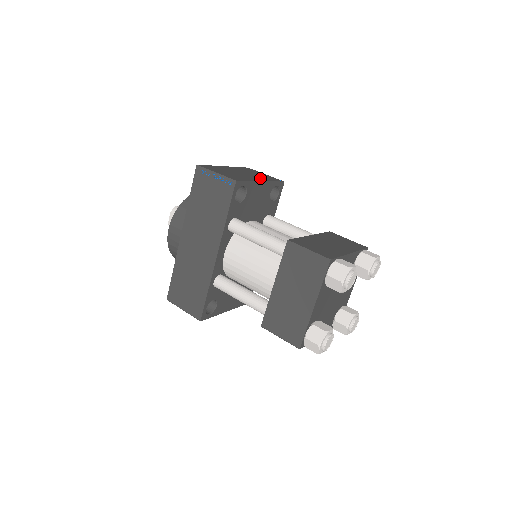
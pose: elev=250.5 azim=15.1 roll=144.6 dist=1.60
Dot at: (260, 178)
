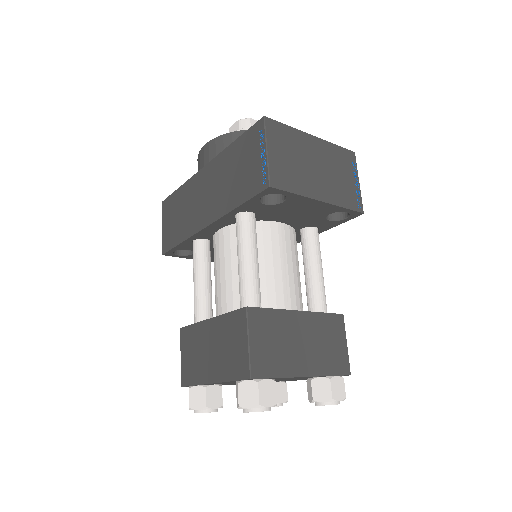
Dot at: (330, 191)
